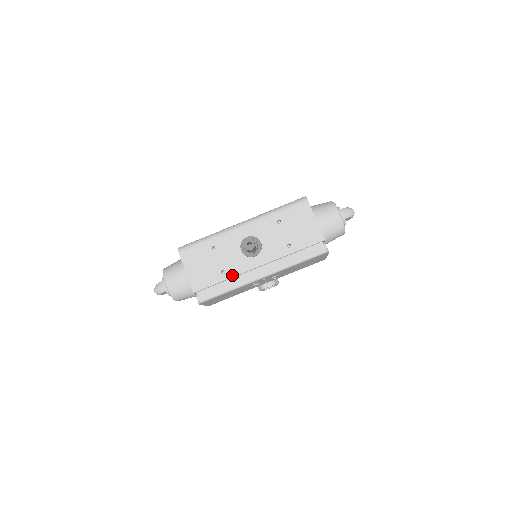
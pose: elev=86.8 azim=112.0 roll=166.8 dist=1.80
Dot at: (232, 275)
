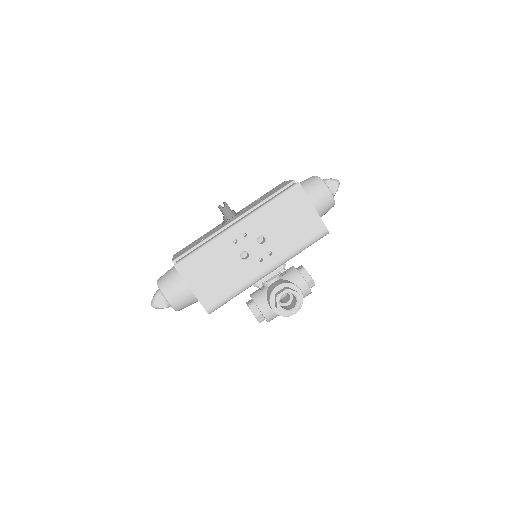
Dot at: (209, 236)
